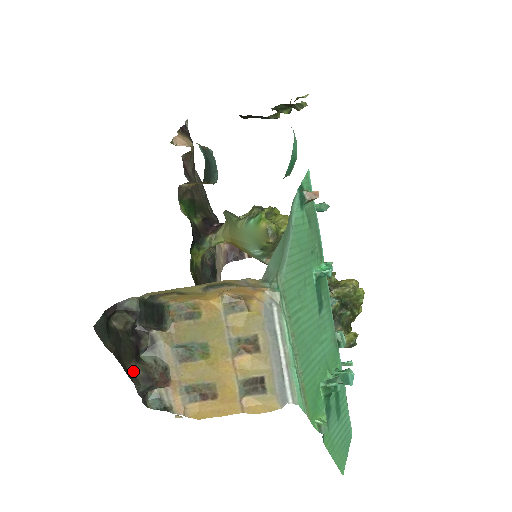
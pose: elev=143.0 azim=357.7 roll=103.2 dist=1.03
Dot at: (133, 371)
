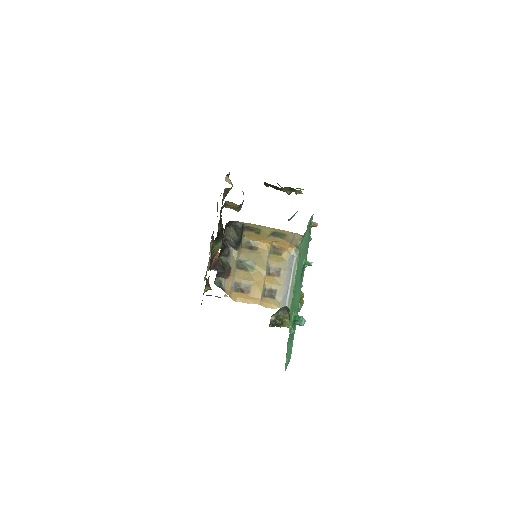
Dot at: (219, 260)
